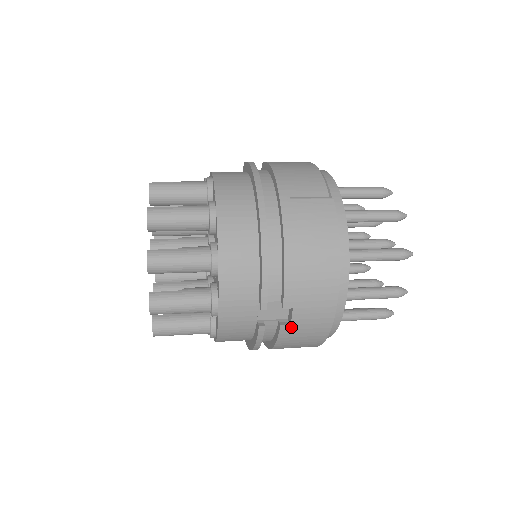
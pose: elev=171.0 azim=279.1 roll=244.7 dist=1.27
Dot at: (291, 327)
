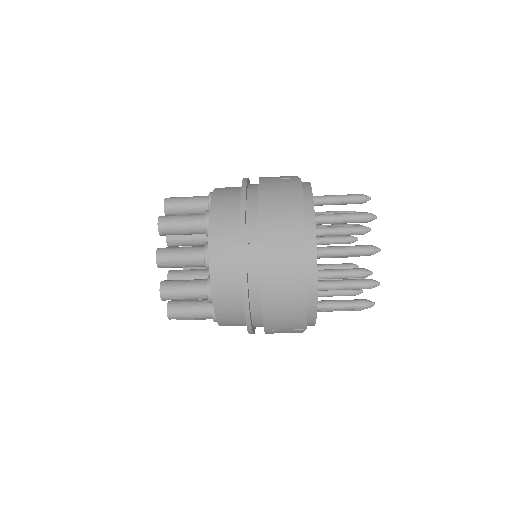
Dot at: (270, 266)
